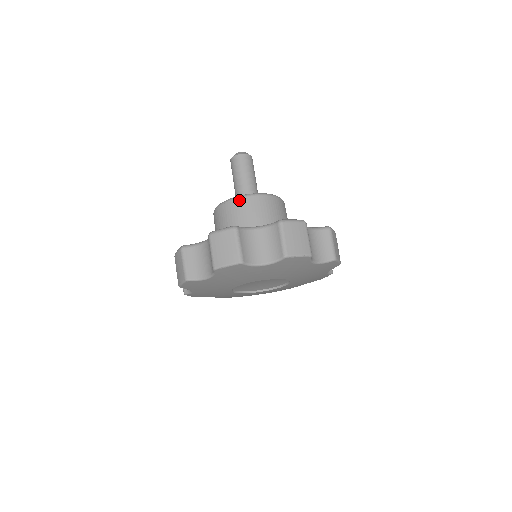
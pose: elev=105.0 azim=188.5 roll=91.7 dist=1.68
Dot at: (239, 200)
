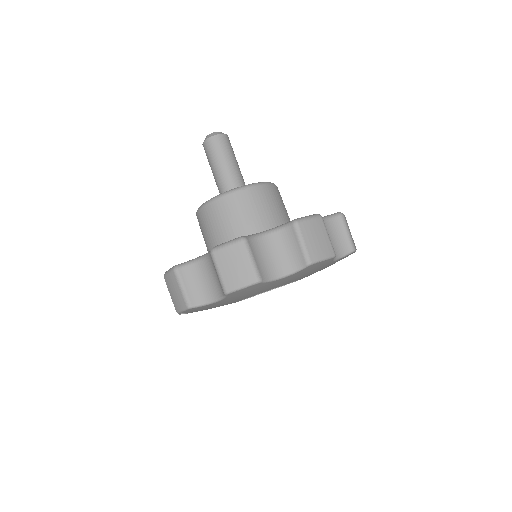
Dot at: (263, 187)
